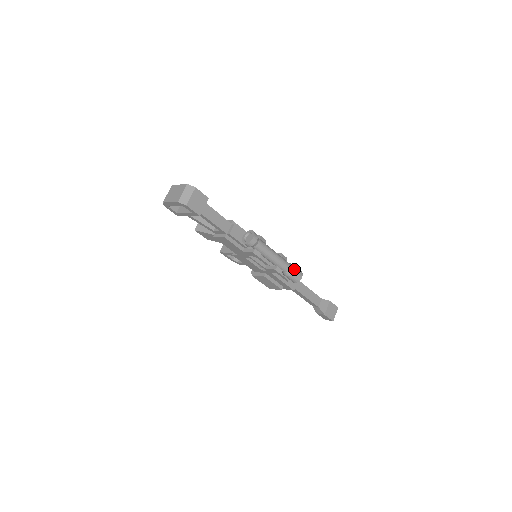
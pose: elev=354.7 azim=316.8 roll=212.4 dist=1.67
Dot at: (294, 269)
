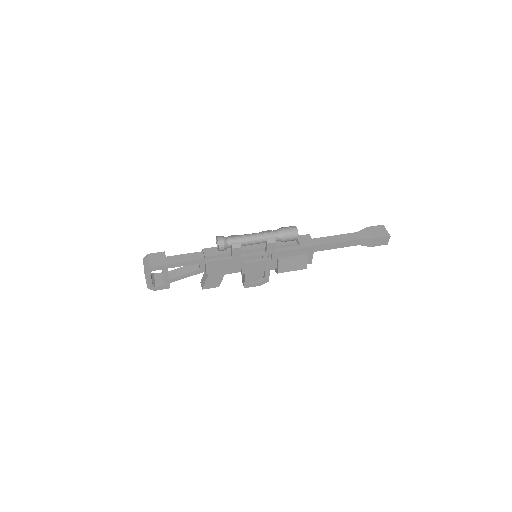
Dot at: (282, 229)
